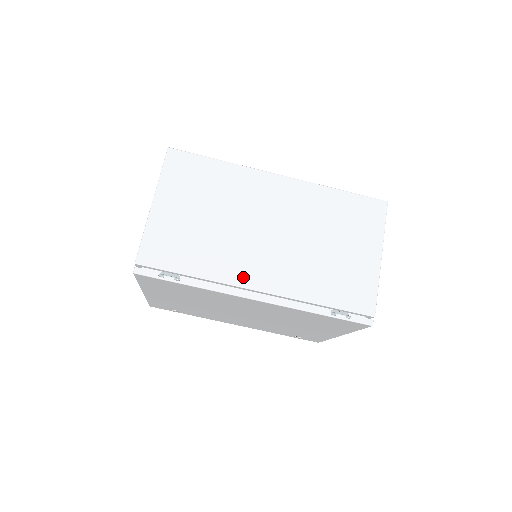
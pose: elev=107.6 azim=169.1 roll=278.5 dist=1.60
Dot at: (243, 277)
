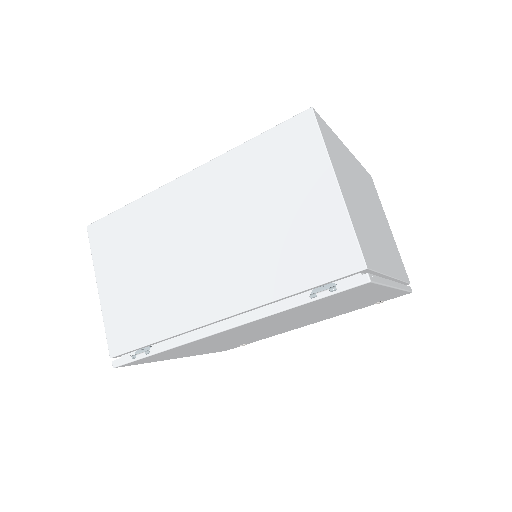
Dot at: (200, 313)
